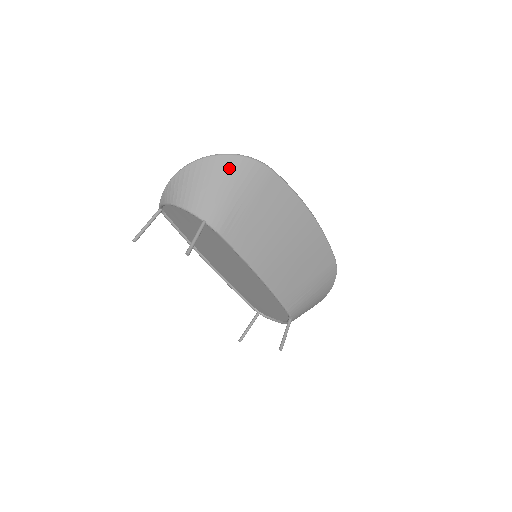
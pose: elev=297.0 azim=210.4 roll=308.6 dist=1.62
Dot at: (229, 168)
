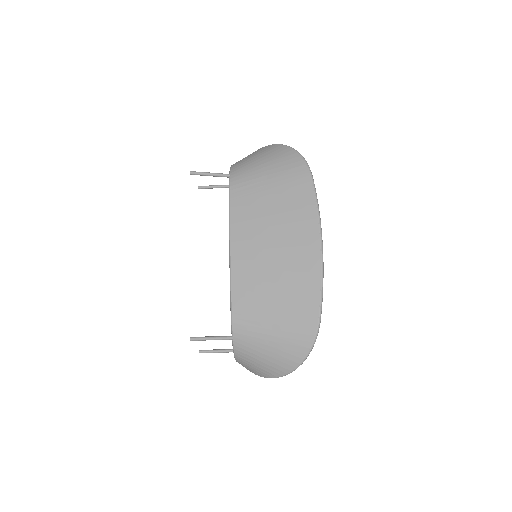
Dot at: (280, 154)
